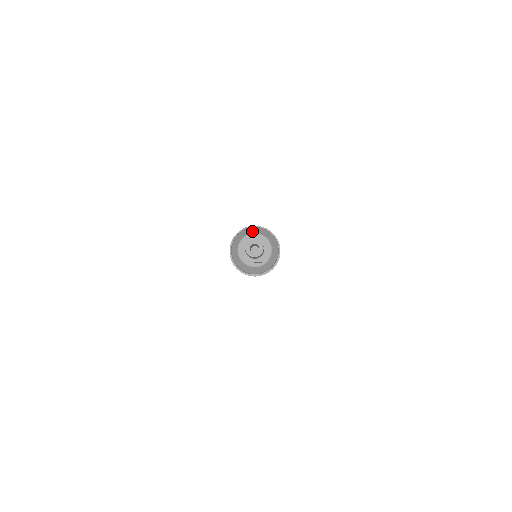
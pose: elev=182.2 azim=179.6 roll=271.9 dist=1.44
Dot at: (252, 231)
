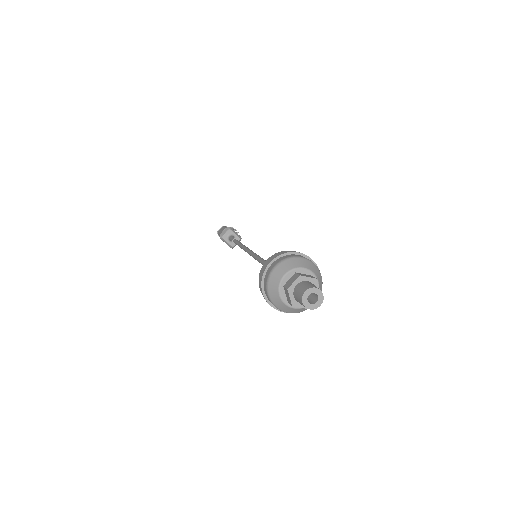
Dot at: (279, 276)
